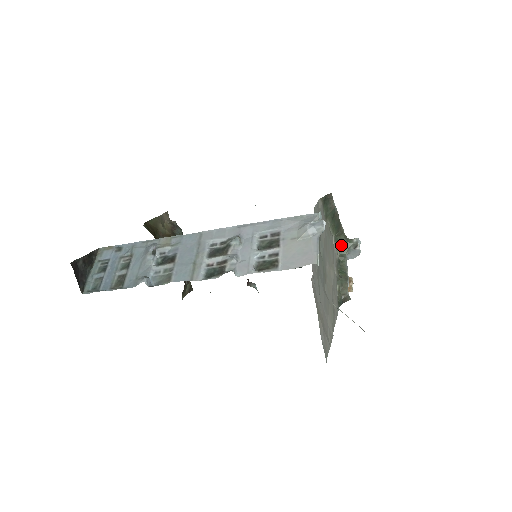
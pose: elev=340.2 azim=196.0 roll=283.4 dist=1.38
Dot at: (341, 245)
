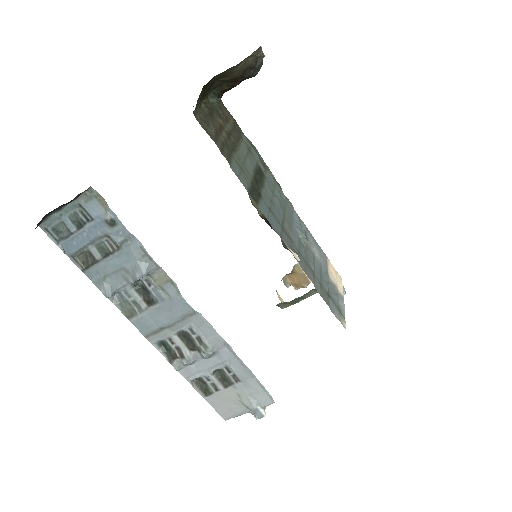
Dot at: occluded
